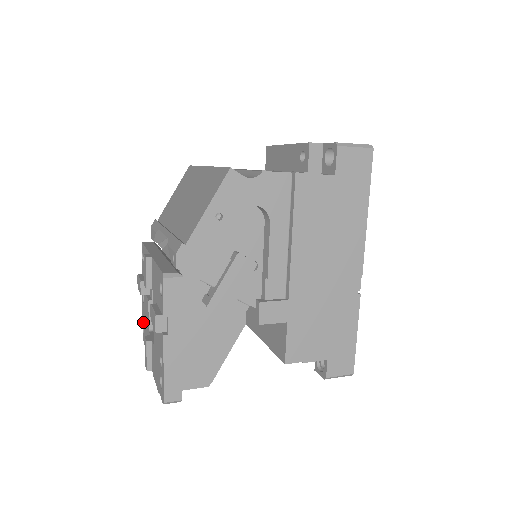
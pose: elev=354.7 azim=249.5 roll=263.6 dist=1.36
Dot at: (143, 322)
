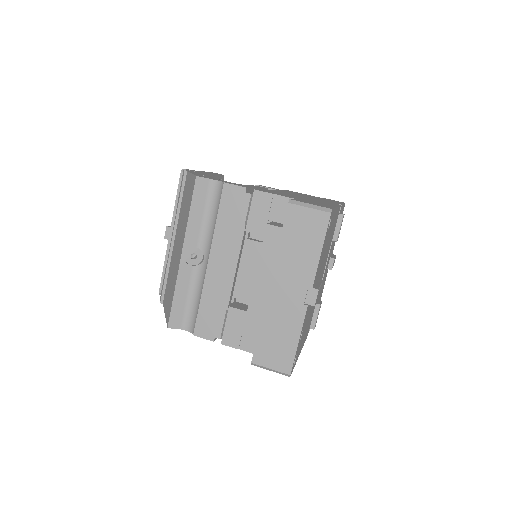
Dot at: occluded
